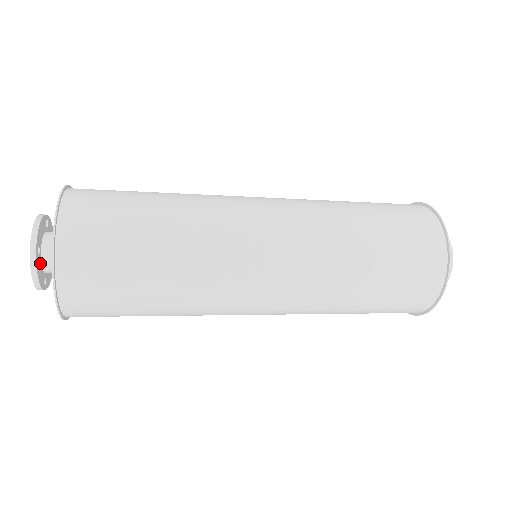
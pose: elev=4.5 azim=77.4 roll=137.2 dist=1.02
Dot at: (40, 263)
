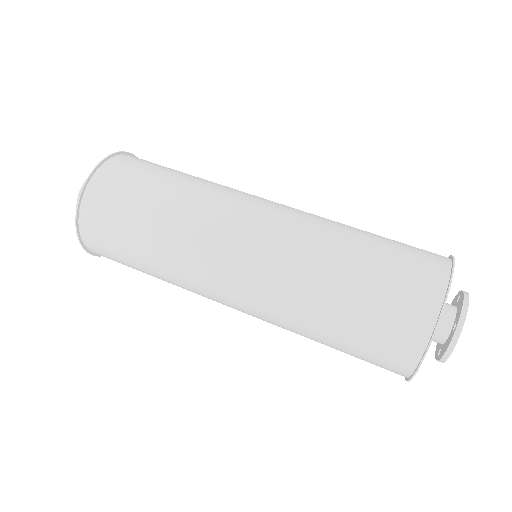
Dot at: occluded
